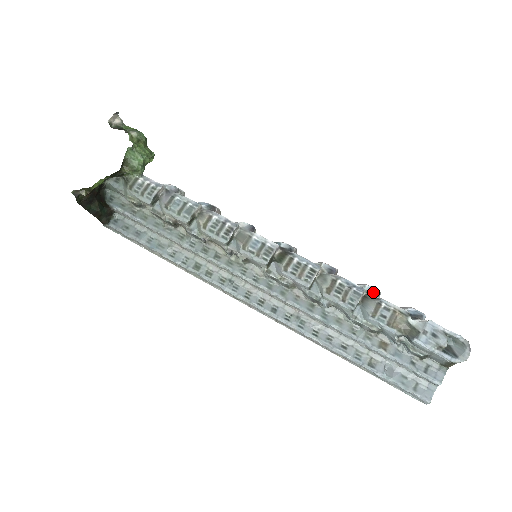
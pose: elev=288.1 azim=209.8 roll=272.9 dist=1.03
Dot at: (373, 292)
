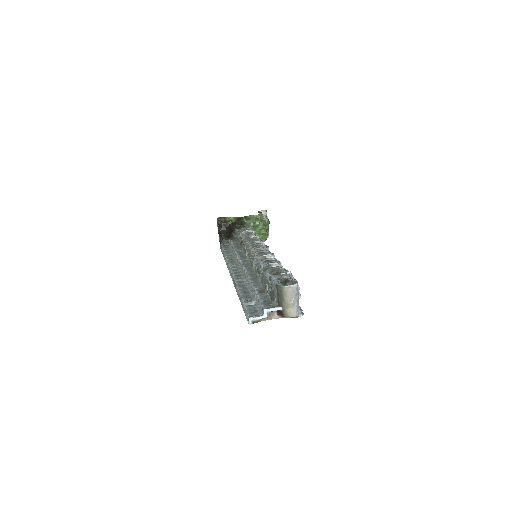
Dot at: (284, 269)
